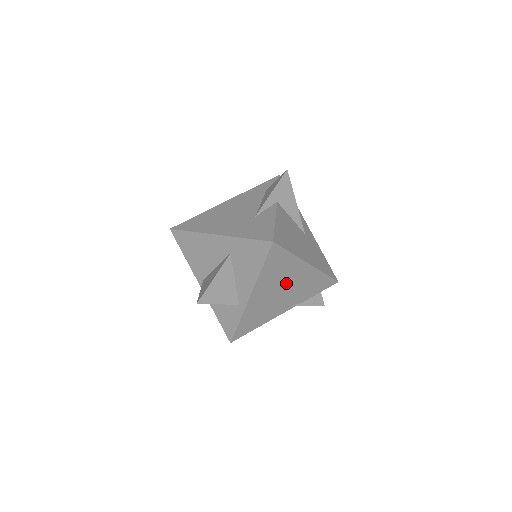
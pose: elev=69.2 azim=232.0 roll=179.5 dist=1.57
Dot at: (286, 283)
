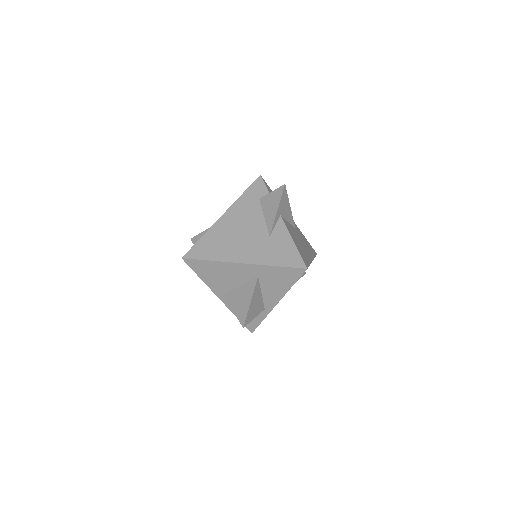
Dot at: occluded
